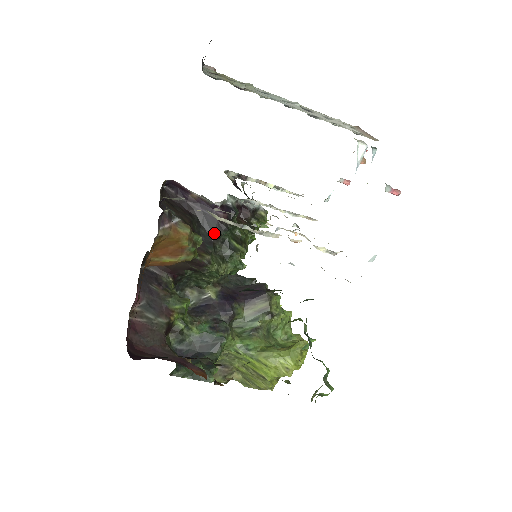
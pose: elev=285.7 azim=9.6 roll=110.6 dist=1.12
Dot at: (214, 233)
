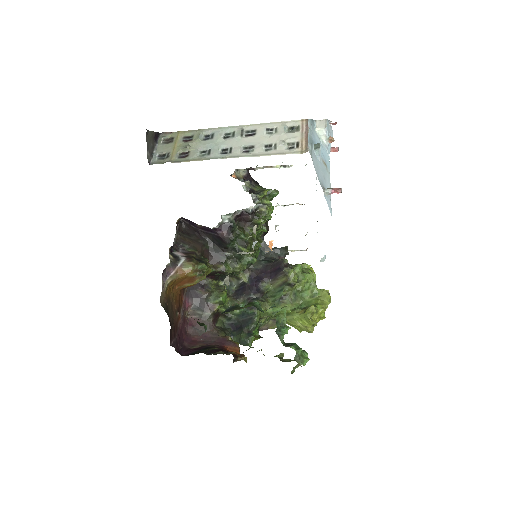
Dot at: (222, 247)
